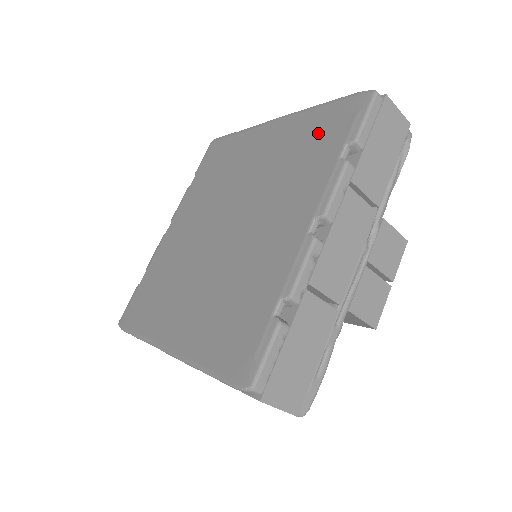
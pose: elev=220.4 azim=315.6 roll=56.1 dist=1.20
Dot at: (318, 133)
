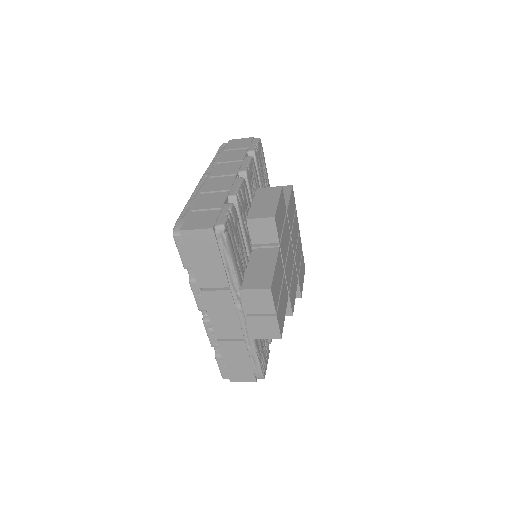
Dot at: occluded
